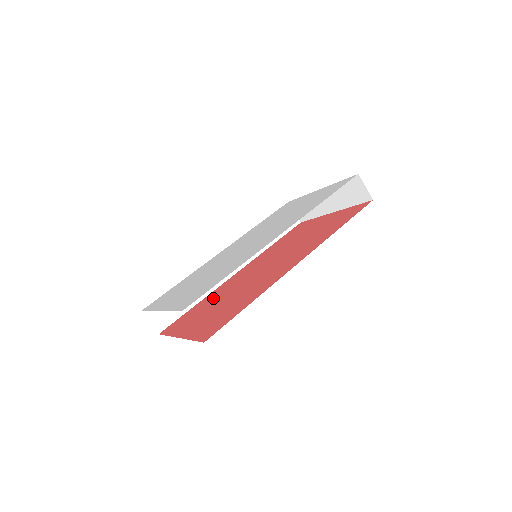
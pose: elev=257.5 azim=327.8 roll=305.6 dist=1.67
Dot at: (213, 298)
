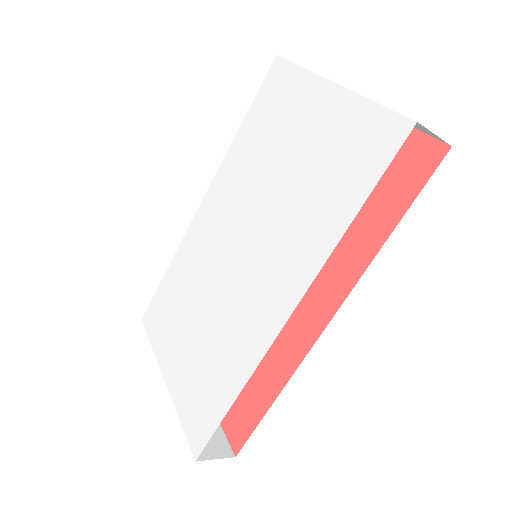
Dot at: occluded
